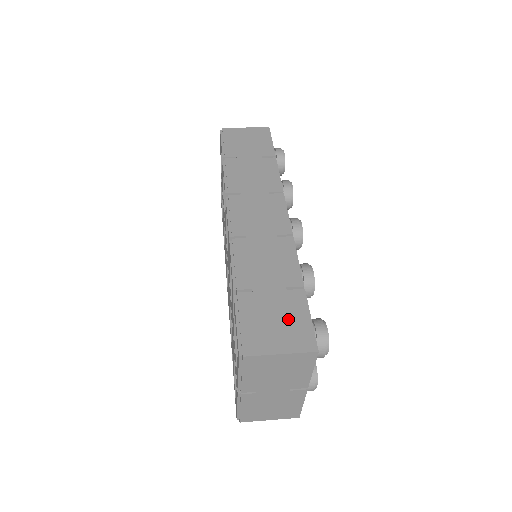
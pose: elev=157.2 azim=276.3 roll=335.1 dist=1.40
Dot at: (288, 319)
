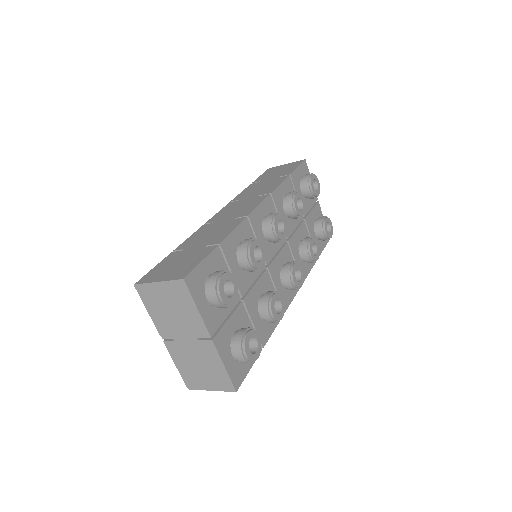
Dot at: (186, 263)
